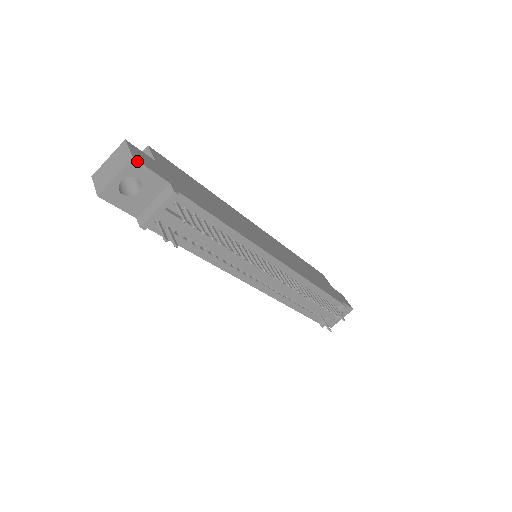
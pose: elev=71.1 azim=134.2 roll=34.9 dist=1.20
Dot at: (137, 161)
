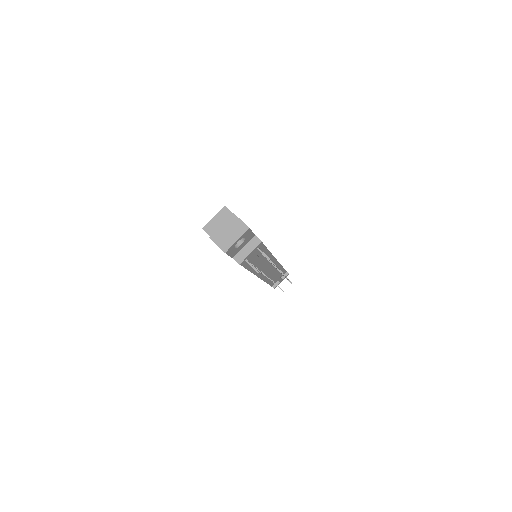
Dot at: (250, 229)
